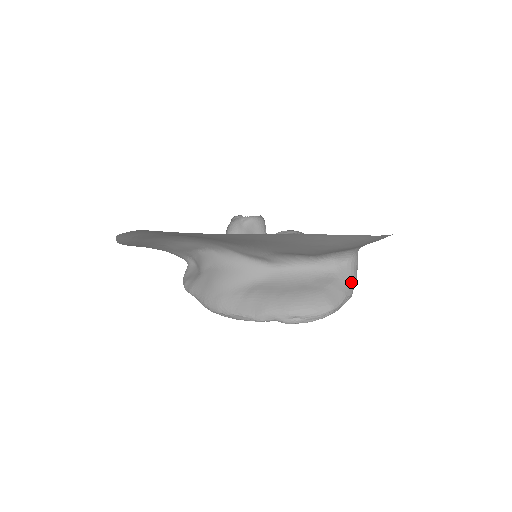
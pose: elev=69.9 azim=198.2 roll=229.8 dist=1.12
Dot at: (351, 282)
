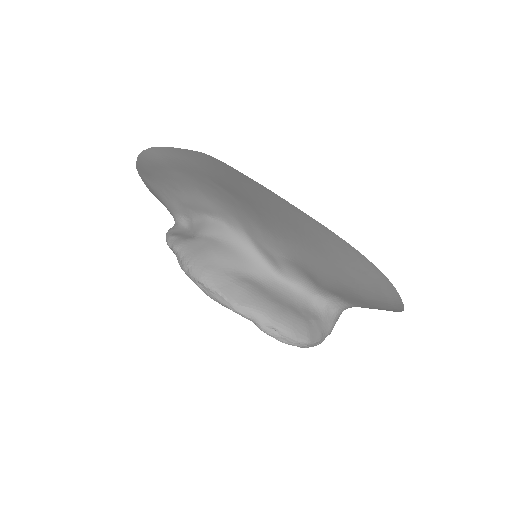
Dot at: (329, 331)
